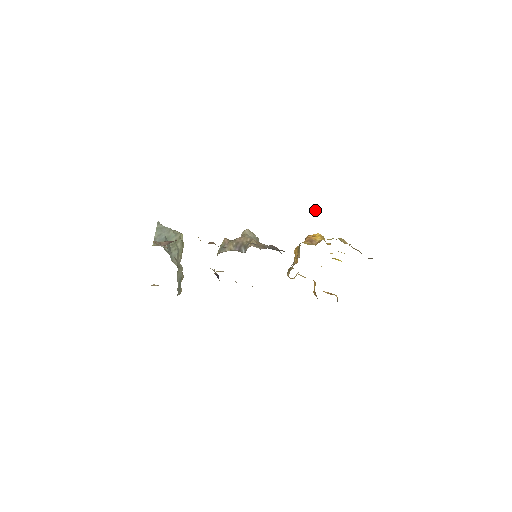
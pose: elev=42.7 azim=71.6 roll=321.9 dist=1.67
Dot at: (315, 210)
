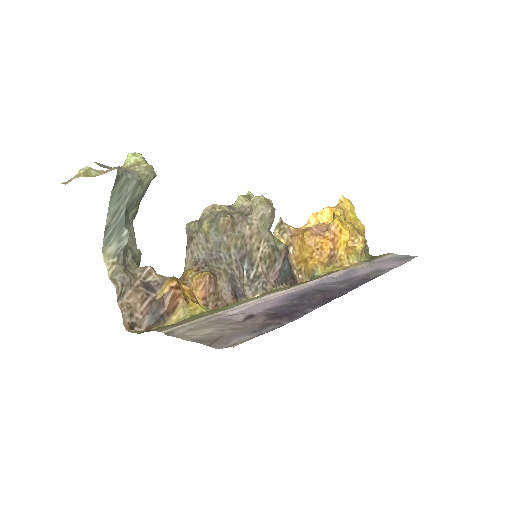
Dot at: (369, 275)
